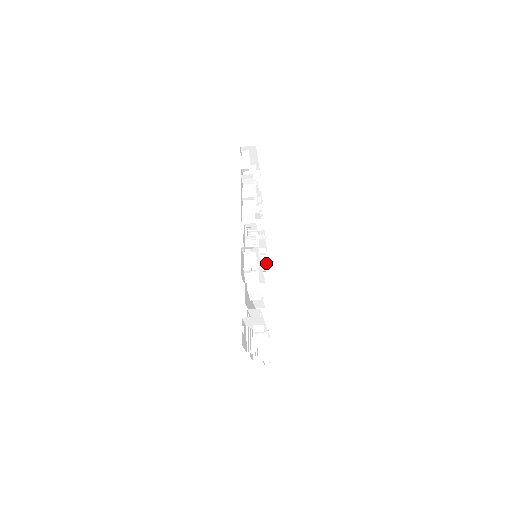
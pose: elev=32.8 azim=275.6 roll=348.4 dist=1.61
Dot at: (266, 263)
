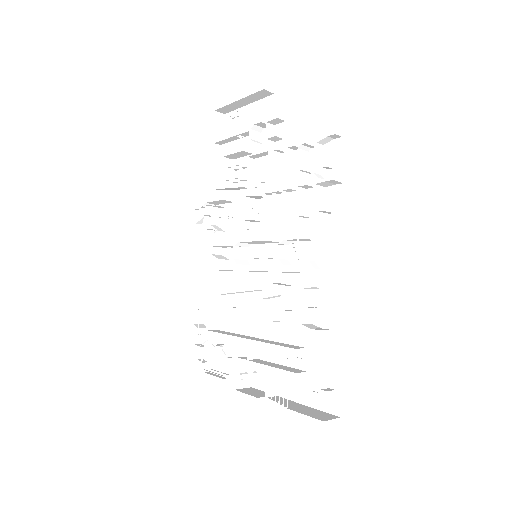
Dot at: (246, 257)
